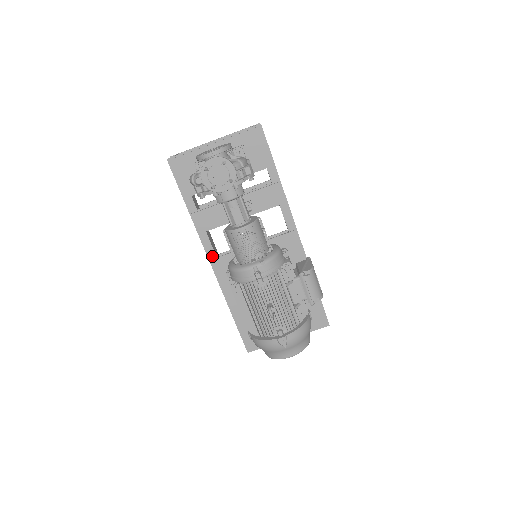
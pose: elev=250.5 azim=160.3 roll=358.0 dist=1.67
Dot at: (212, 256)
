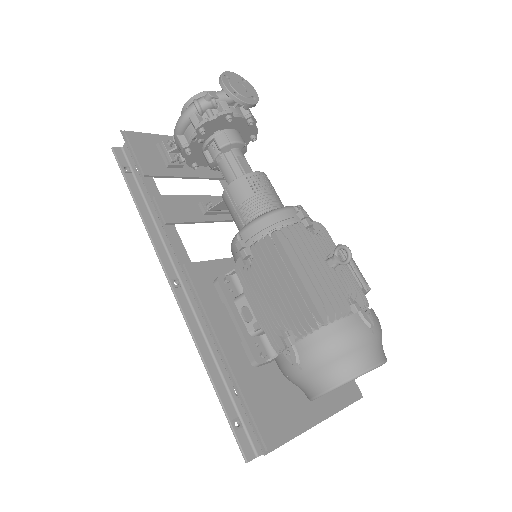
Dot at: (185, 261)
